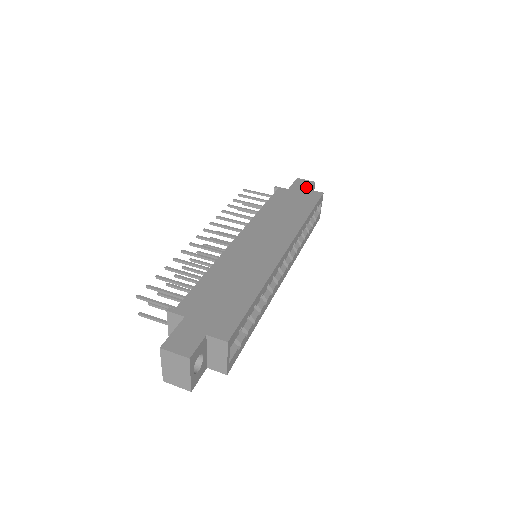
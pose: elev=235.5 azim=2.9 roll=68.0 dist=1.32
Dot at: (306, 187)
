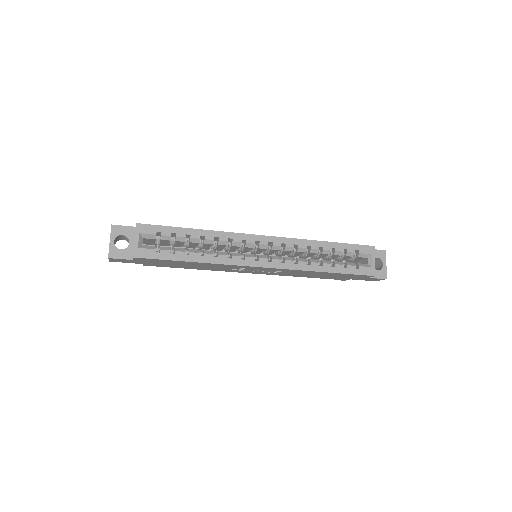
Dot at: occluded
